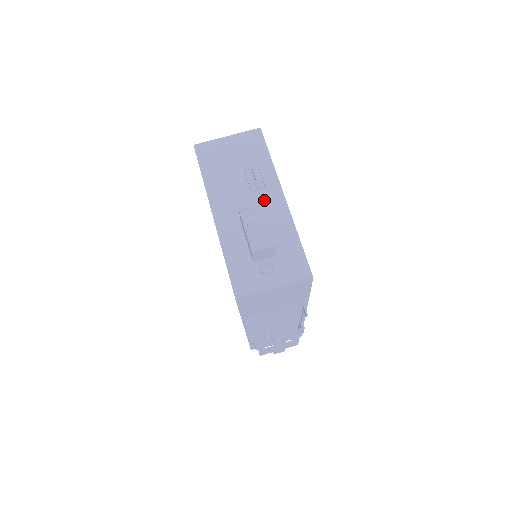
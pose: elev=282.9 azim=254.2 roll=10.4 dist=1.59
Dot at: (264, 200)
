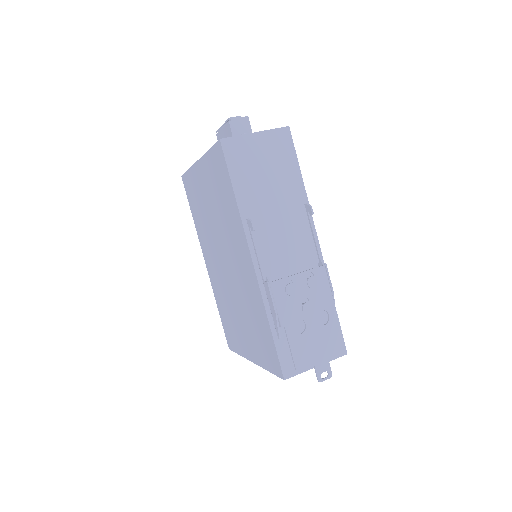
Dot at: occluded
